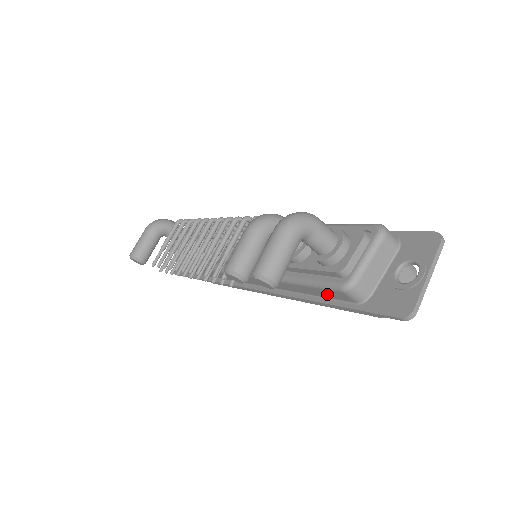
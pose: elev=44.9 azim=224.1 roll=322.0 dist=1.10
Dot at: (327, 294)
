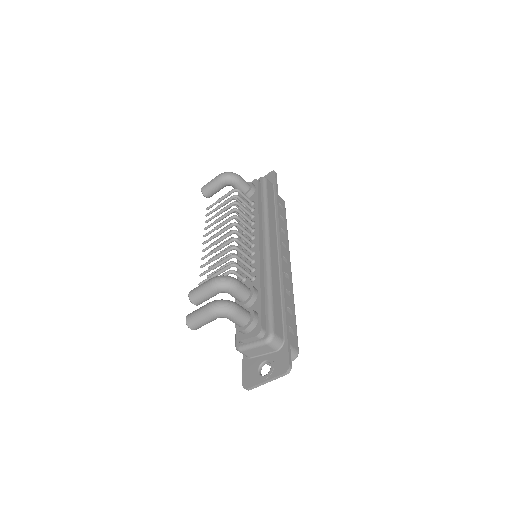
Dot at: occluded
